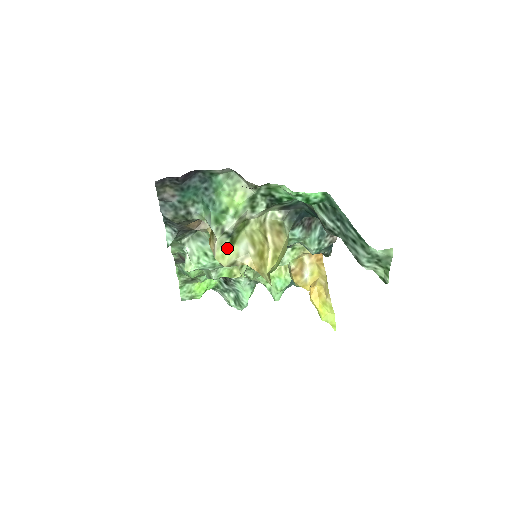
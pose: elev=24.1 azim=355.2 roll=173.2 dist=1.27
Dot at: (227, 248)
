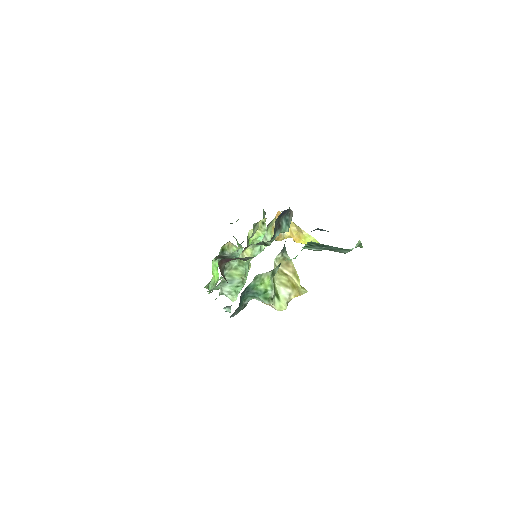
Dot at: (279, 301)
